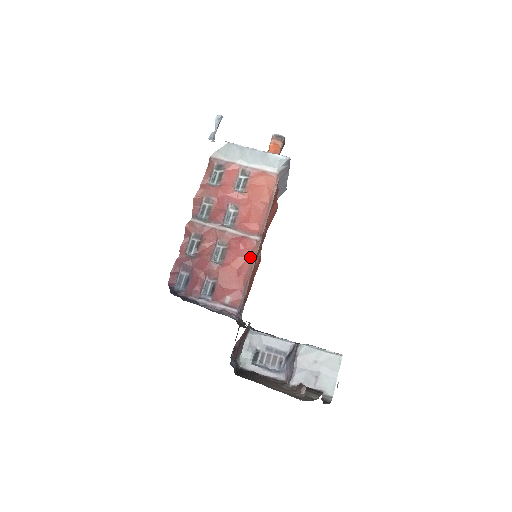
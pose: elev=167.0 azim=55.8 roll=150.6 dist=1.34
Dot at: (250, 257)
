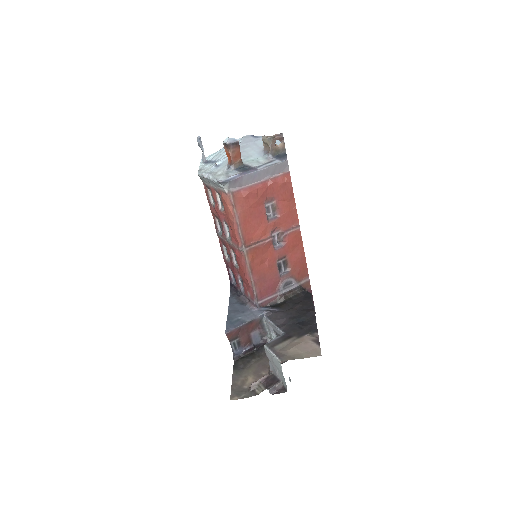
Dot at: (244, 264)
